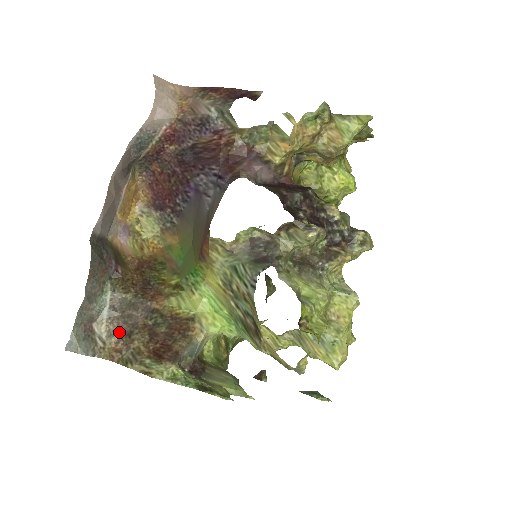
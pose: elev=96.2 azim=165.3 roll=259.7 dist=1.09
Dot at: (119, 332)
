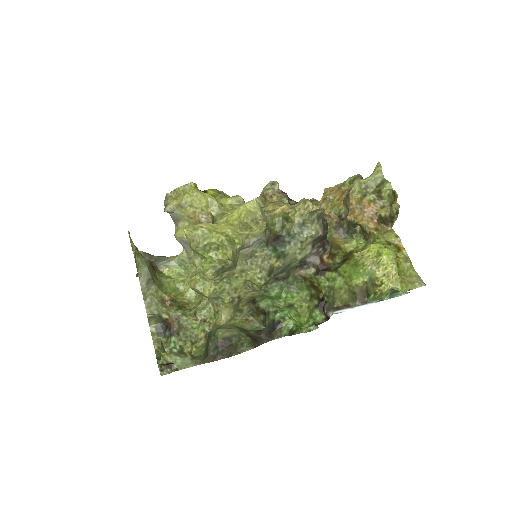
Dot at: occluded
